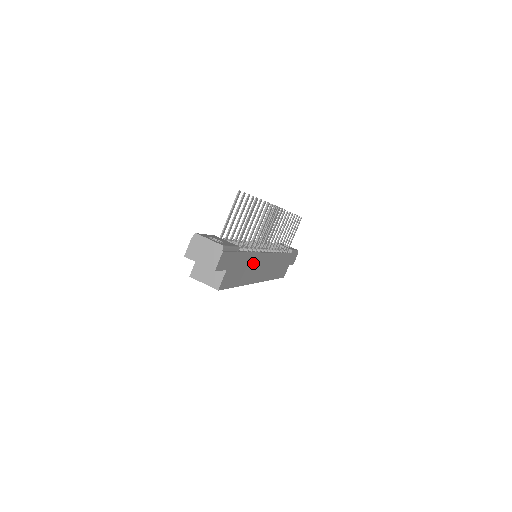
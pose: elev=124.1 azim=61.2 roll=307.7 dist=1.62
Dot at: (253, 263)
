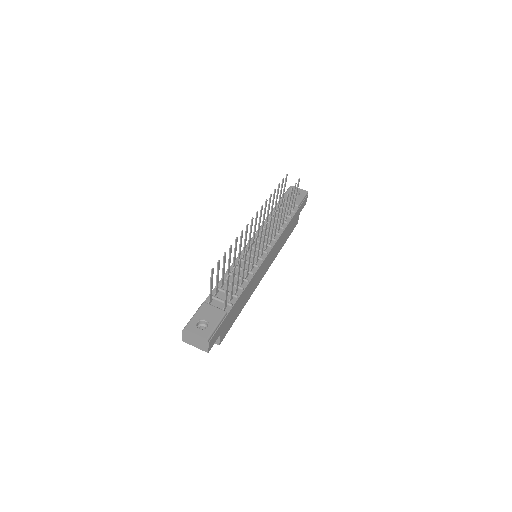
Dot at: (249, 287)
